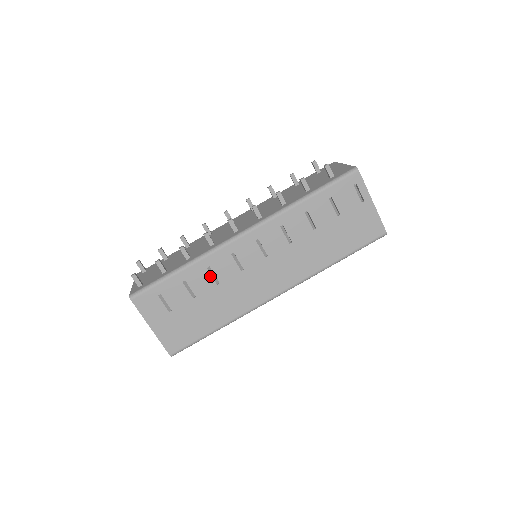
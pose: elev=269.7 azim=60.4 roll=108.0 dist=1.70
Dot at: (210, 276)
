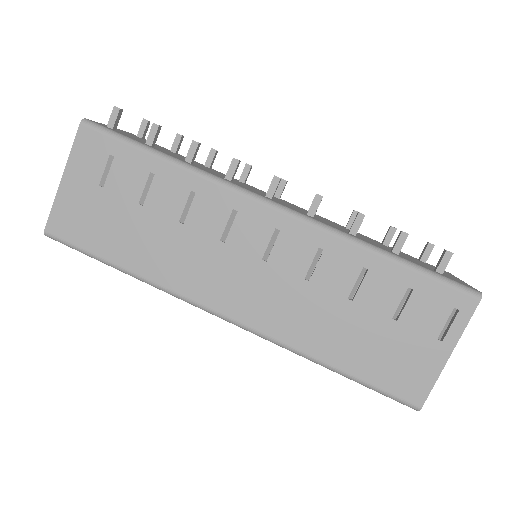
Dot at: (184, 203)
